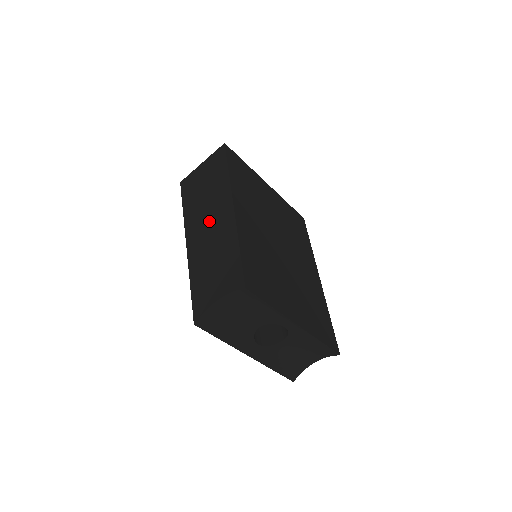
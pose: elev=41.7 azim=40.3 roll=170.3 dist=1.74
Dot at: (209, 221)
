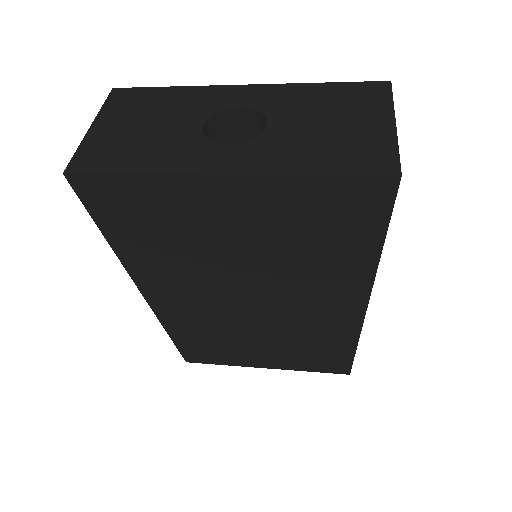
Dot at: occluded
